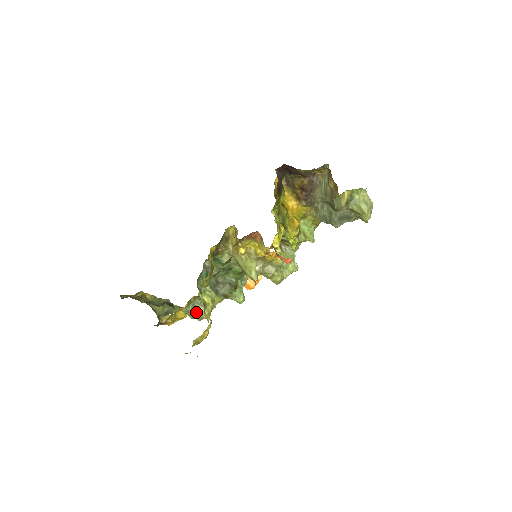
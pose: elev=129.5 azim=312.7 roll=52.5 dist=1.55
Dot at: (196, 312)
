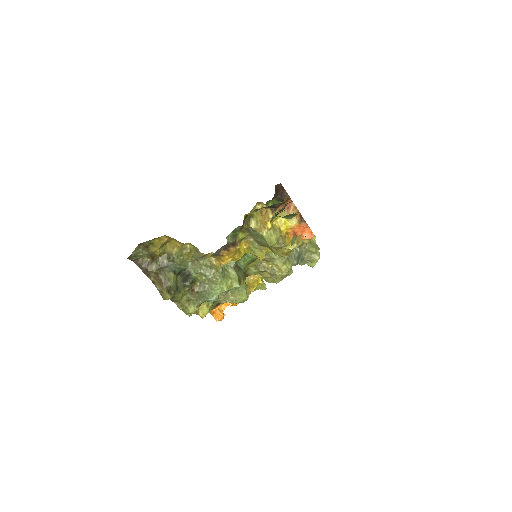
Dot at: (228, 275)
